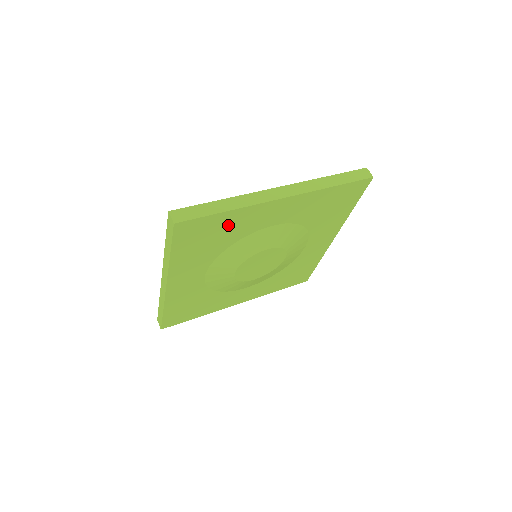
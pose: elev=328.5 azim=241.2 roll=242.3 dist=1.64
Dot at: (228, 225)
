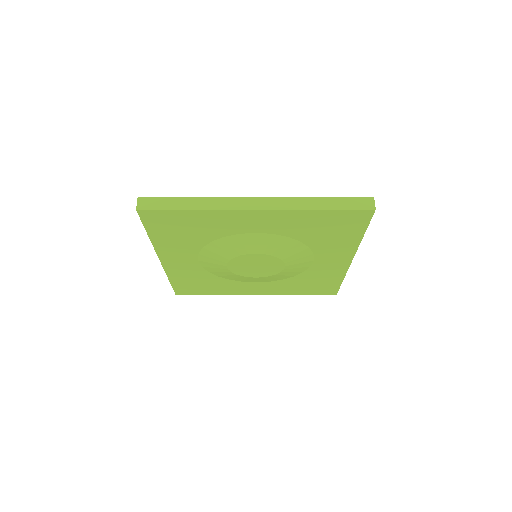
Dot at: (199, 222)
